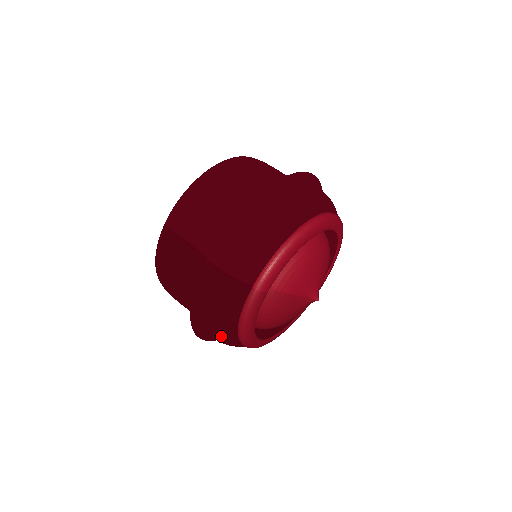
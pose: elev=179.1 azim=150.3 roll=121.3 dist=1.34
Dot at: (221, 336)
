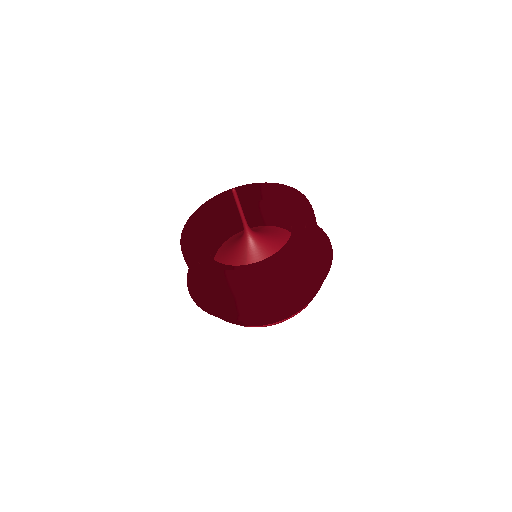
Dot at: occluded
